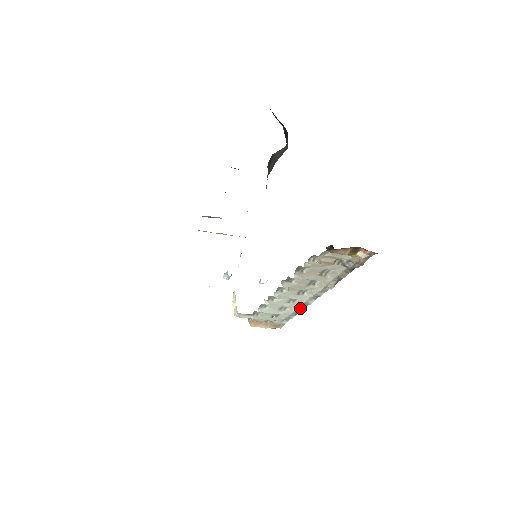
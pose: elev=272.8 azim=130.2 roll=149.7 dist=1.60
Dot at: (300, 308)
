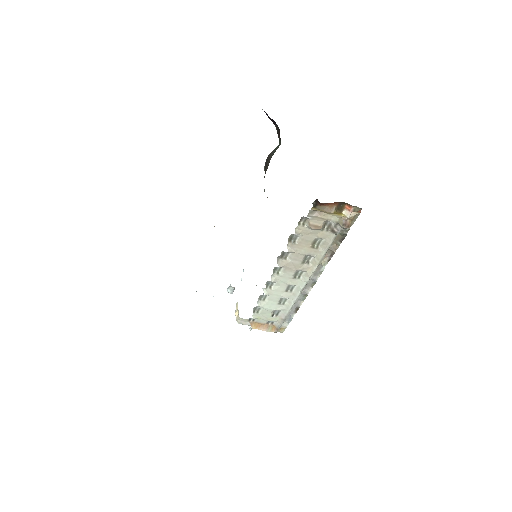
Dot at: (299, 302)
